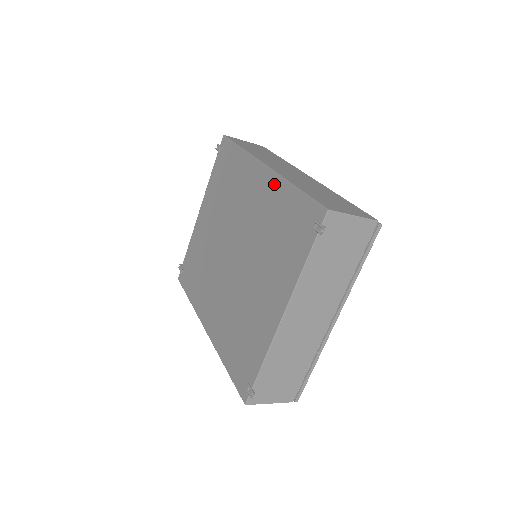
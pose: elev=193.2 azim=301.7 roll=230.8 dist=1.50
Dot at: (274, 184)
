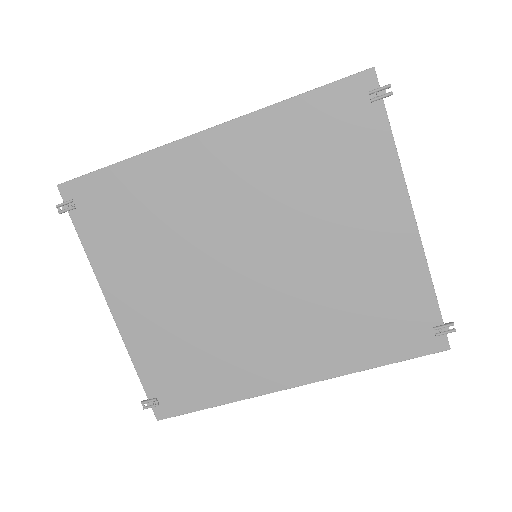
Dot at: (250, 130)
